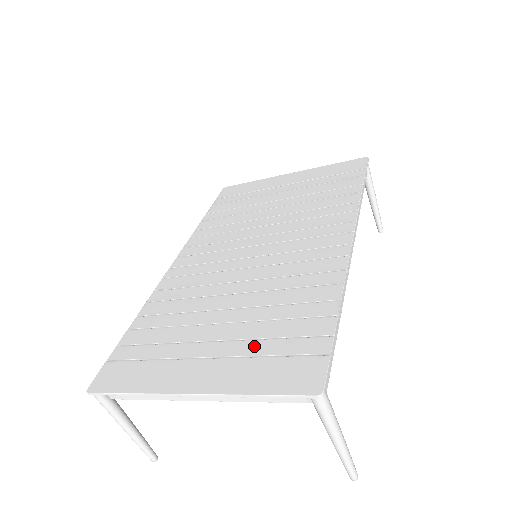
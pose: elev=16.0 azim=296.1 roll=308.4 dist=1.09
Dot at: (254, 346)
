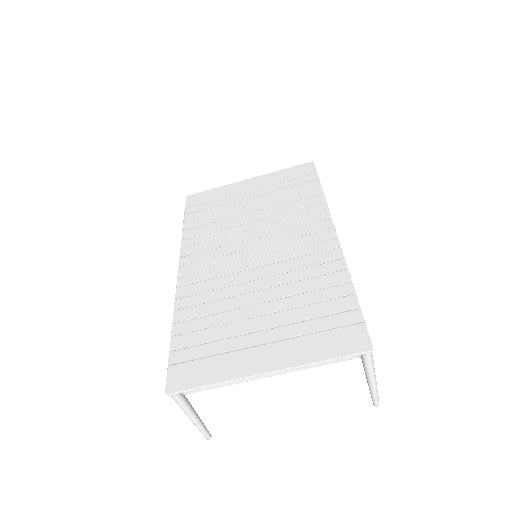
Dot at: (301, 327)
